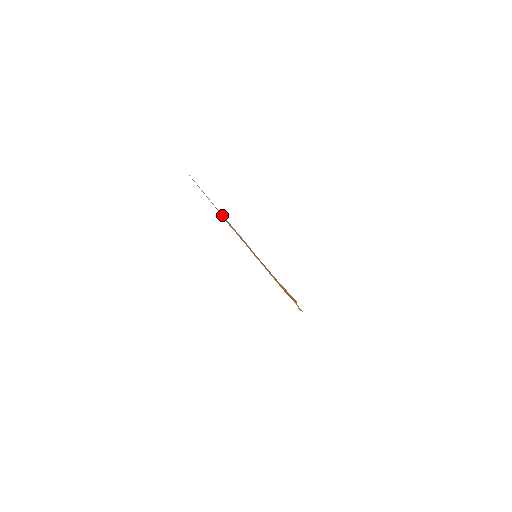
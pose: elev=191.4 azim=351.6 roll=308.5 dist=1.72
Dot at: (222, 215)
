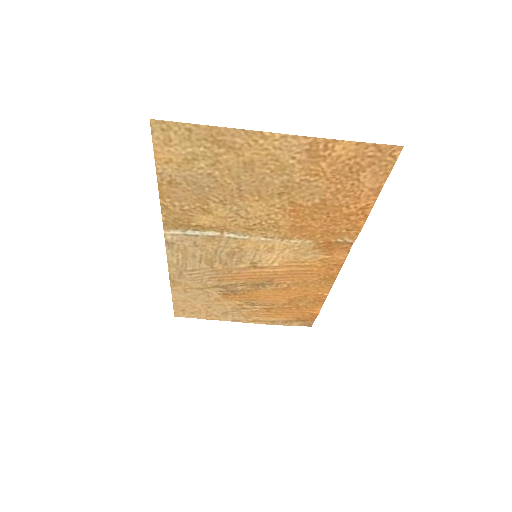
Dot at: (236, 154)
